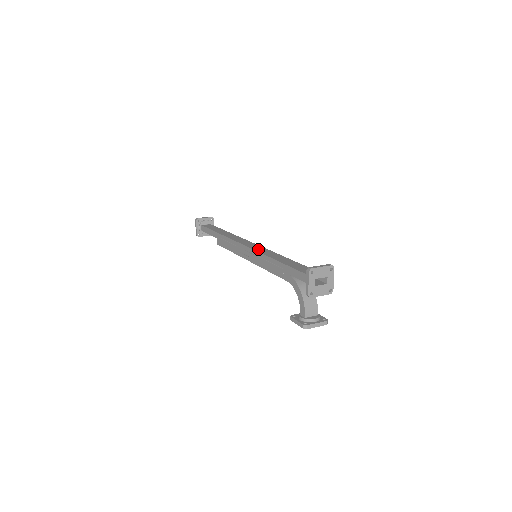
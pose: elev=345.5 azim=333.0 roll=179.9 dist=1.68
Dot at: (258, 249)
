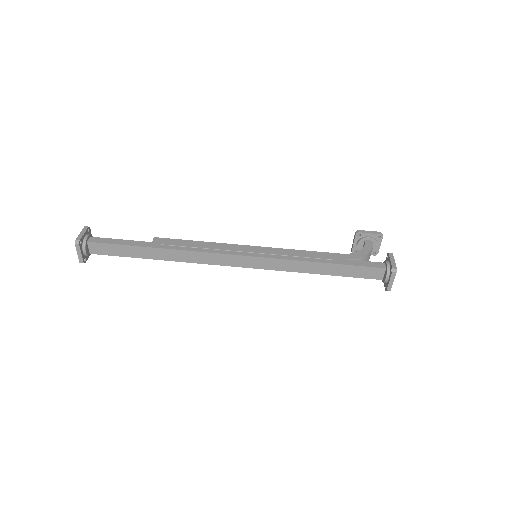
Dot at: (266, 266)
